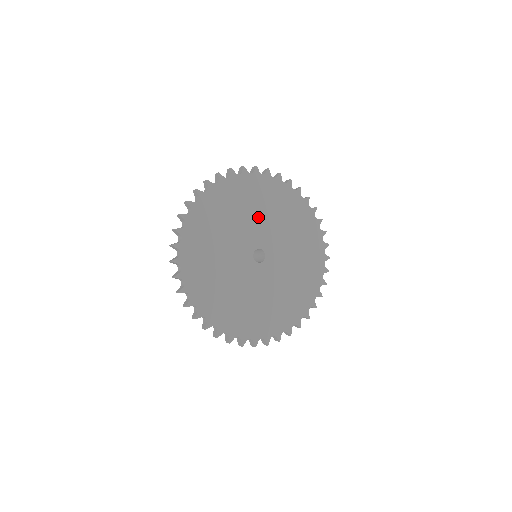
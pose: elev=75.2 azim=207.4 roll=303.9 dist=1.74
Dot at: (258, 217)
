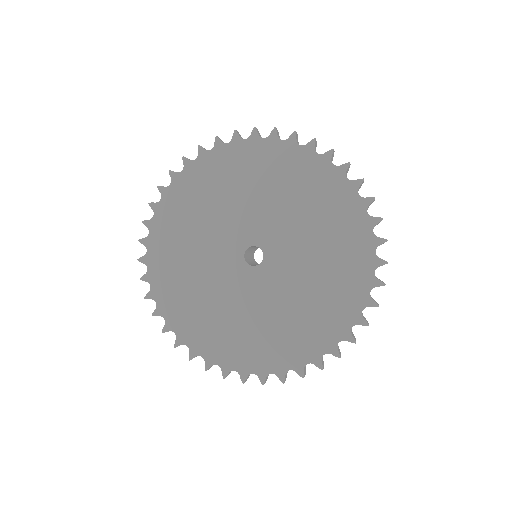
Dot at: (254, 201)
